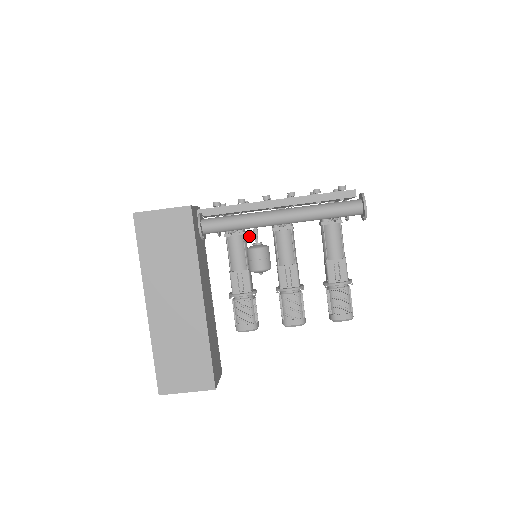
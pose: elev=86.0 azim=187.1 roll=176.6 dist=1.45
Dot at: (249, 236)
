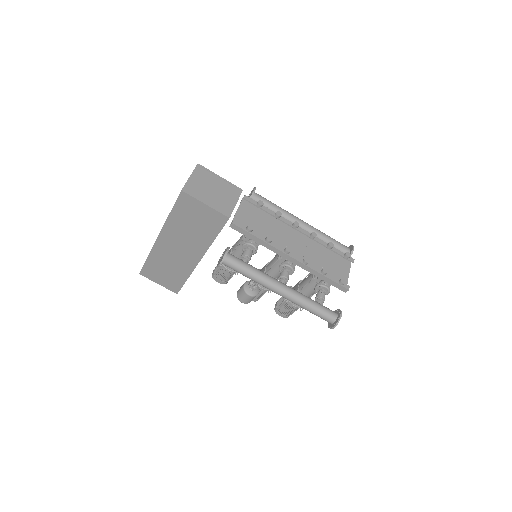
Dot at: (251, 283)
